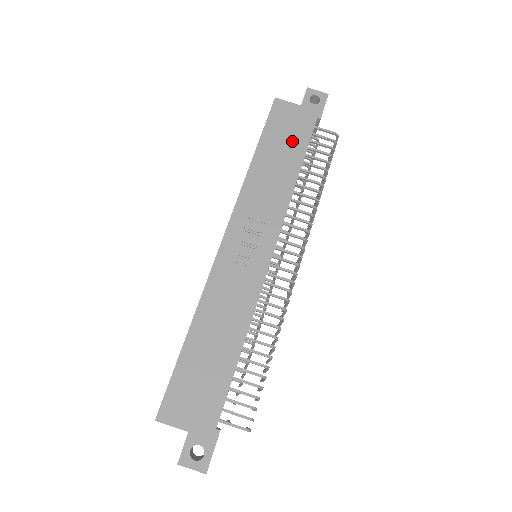
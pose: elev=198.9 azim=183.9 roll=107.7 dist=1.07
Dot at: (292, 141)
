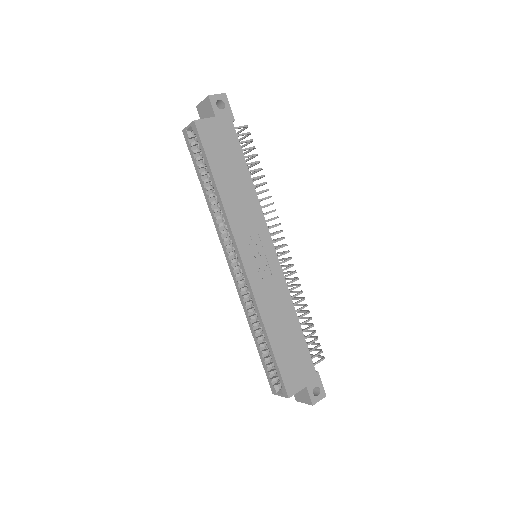
Dot at: (231, 154)
